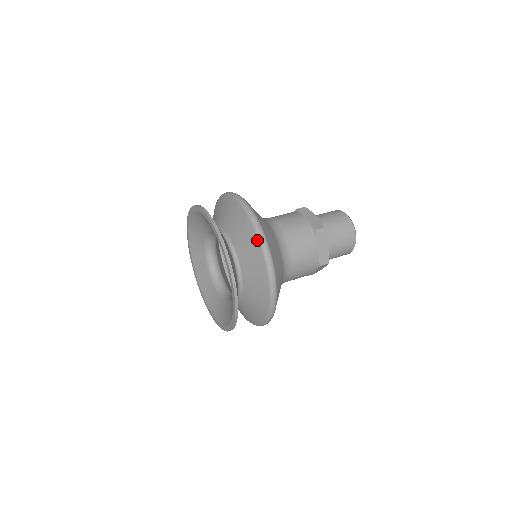
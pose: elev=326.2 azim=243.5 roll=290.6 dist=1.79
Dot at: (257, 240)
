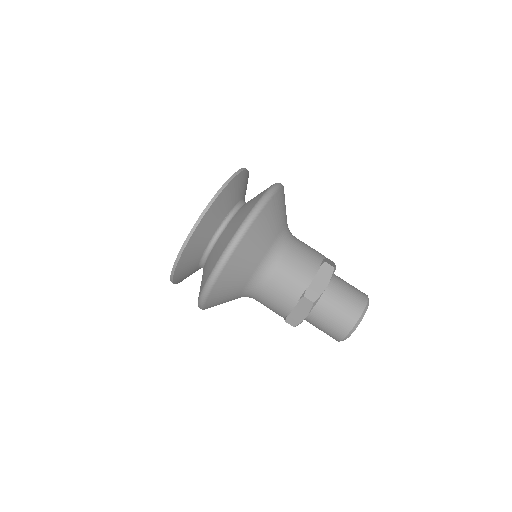
Dot at: (221, 254)
